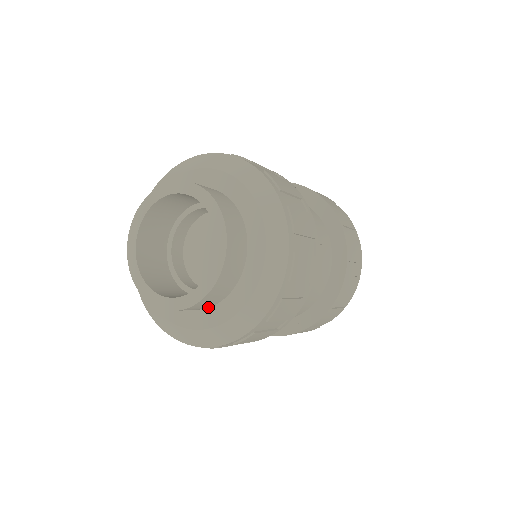
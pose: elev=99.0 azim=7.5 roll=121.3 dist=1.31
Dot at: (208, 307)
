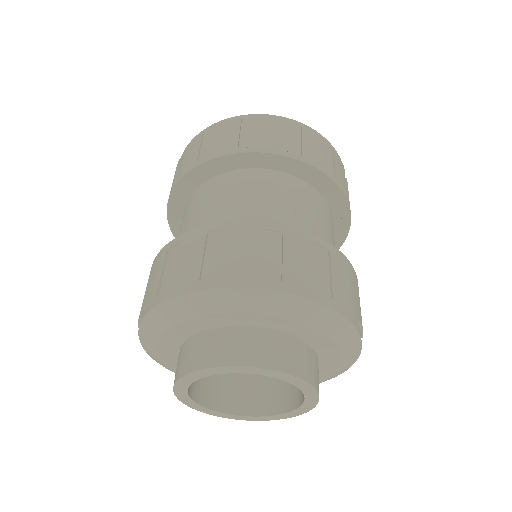
Dot at: occluded
